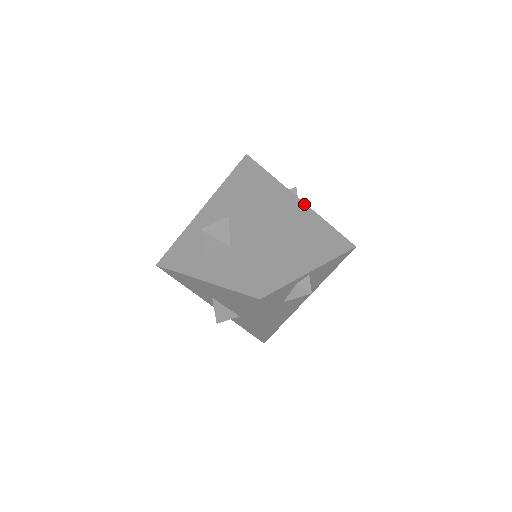
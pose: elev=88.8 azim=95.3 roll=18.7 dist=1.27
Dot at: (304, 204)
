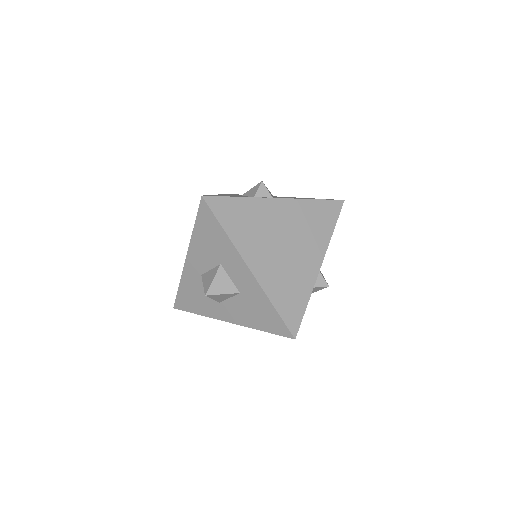
Dot at: (280, 200)
